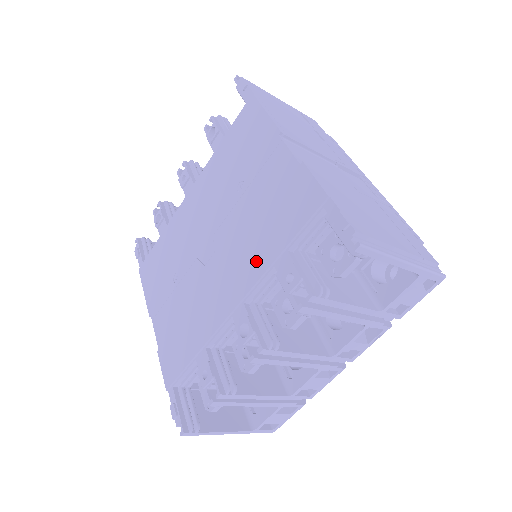
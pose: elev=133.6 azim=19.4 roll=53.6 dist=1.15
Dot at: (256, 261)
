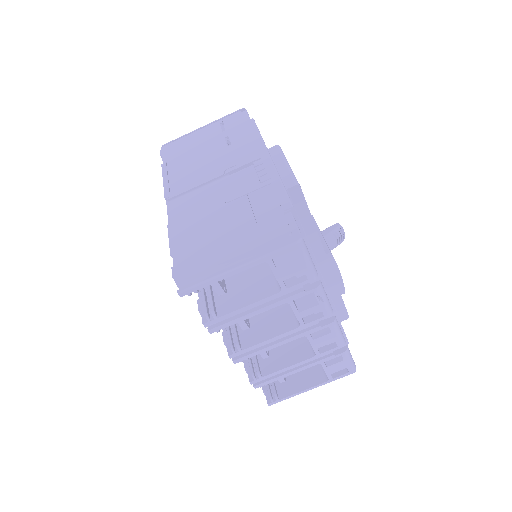
Dot at: occluded
